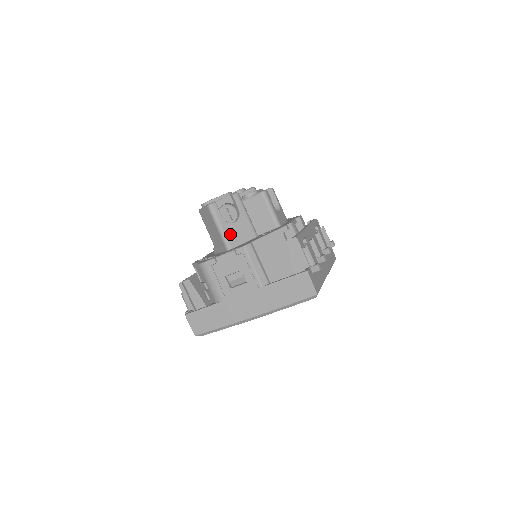
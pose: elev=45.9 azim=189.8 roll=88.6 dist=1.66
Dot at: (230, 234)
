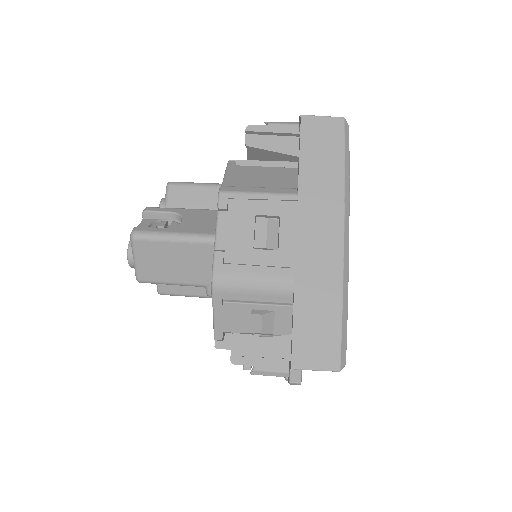
Dot at: (194, 229)
